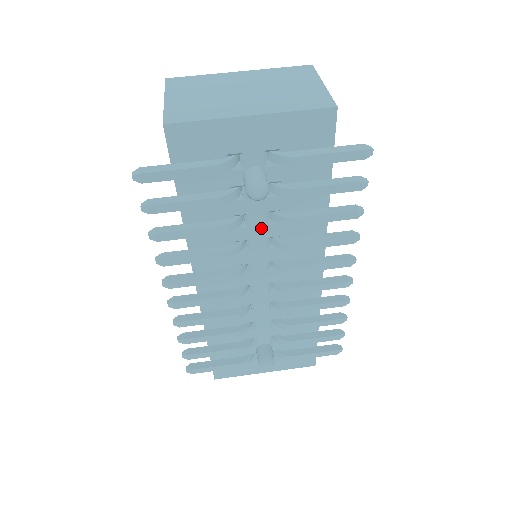
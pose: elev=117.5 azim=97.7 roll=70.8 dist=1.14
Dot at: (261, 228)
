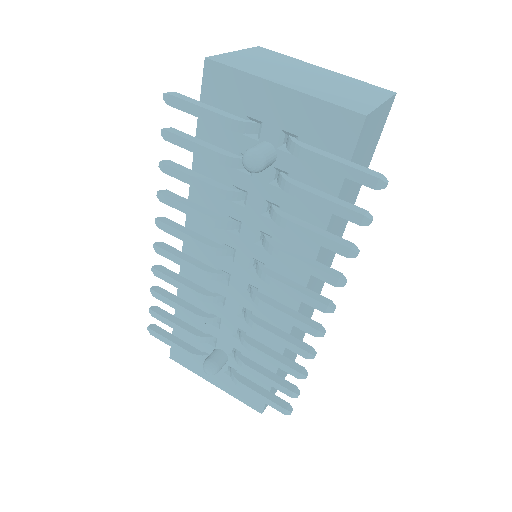
Dot at: (256, 215)
